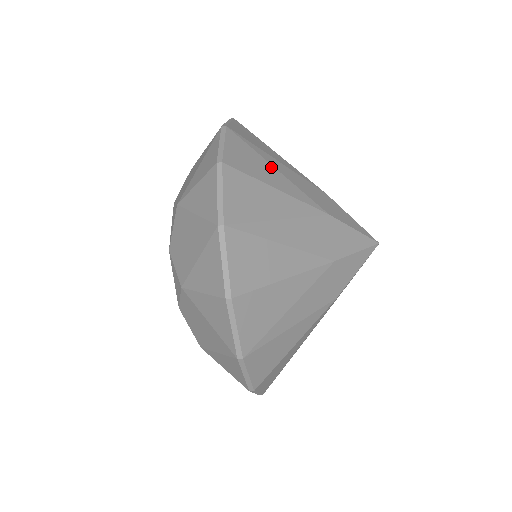
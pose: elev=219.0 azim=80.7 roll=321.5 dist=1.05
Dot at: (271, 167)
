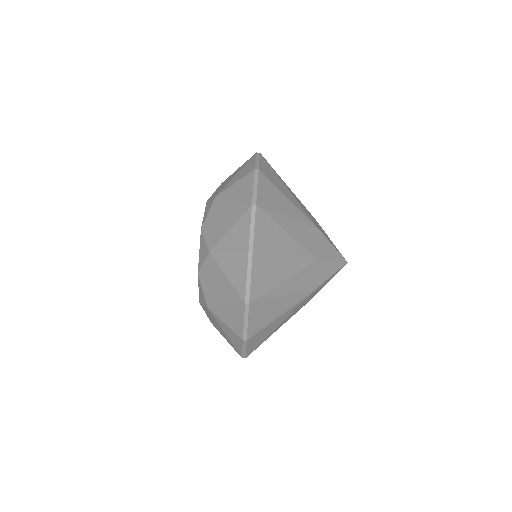
Dot at: occluded
